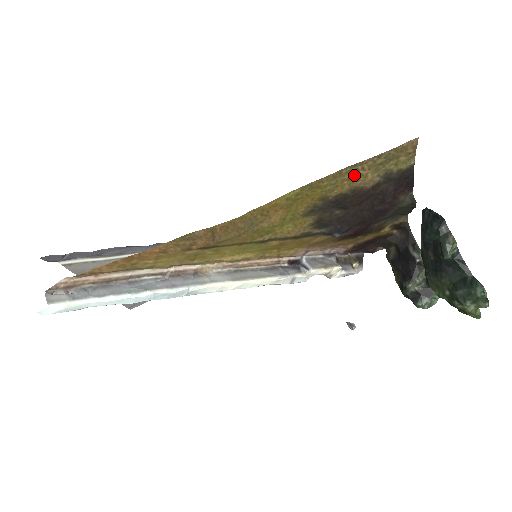
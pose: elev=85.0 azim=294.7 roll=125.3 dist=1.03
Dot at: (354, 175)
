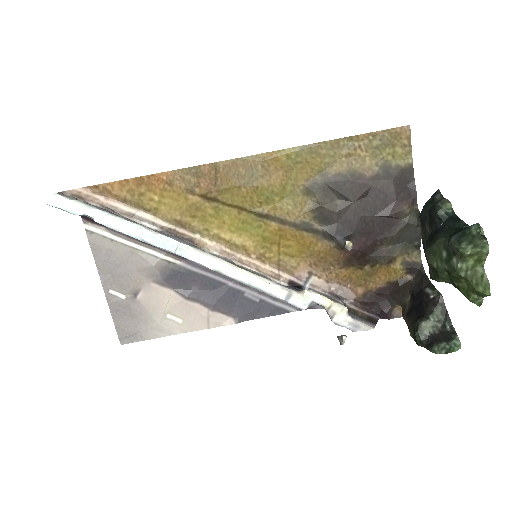
Dot at: (352, 153)
